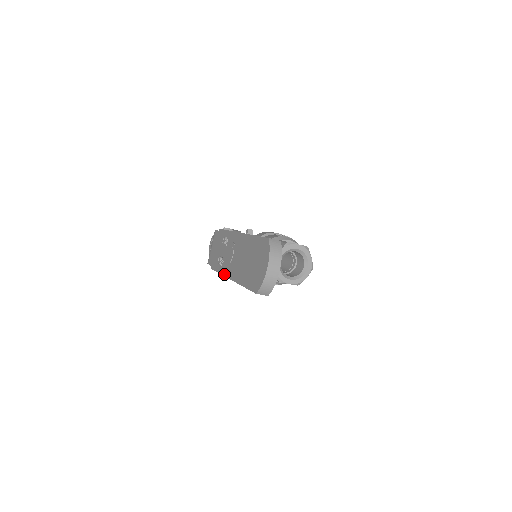
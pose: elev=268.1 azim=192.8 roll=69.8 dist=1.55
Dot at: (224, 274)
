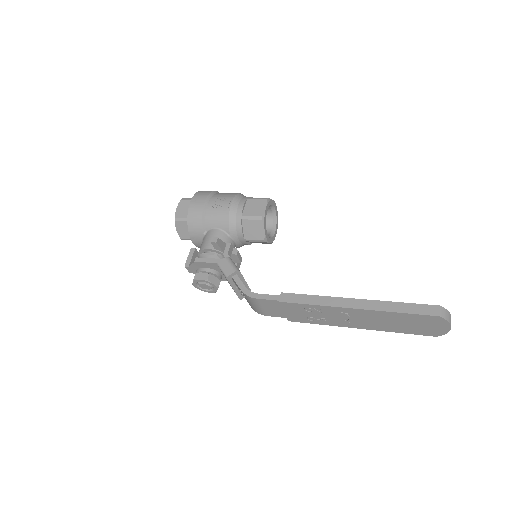
Dot at: (339, 326)
